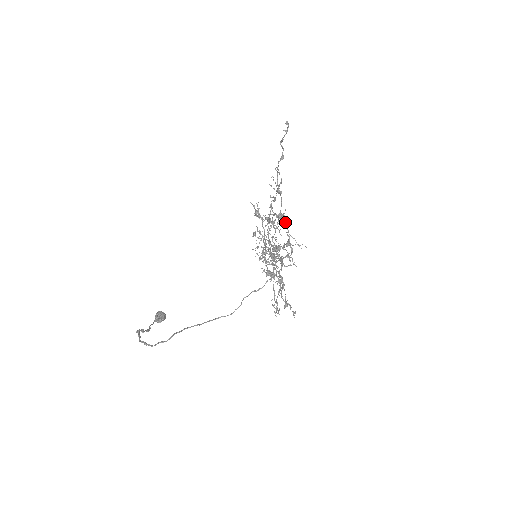
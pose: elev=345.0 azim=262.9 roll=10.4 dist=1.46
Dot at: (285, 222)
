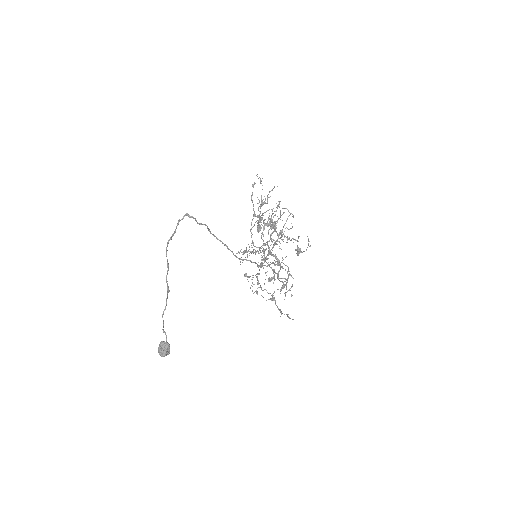
Dot at: occluded
